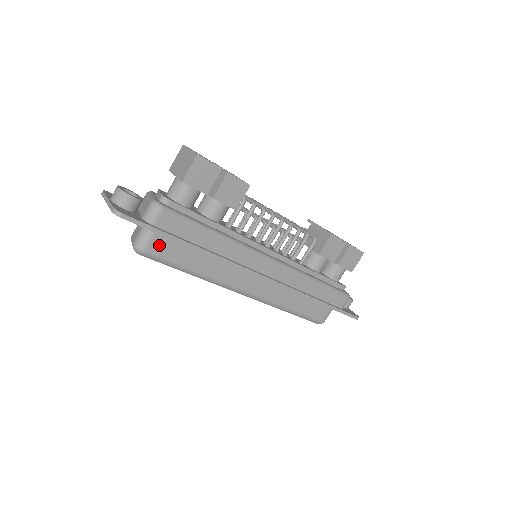
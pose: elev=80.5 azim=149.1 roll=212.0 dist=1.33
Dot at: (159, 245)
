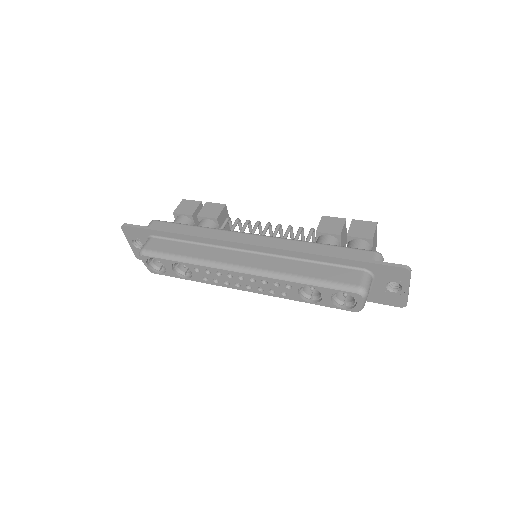
Dot at: (155, 244)
